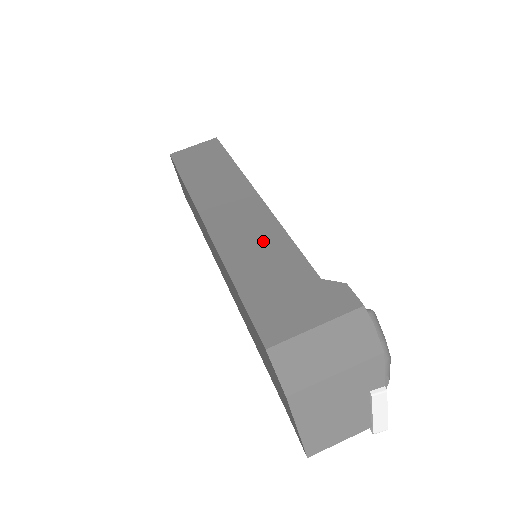
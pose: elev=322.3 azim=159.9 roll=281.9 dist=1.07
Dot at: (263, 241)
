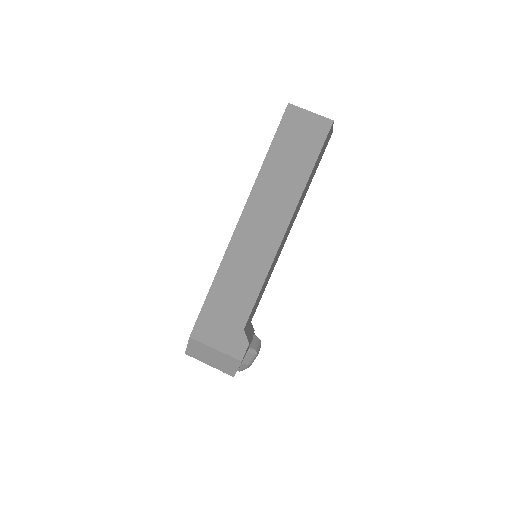
Dot at: (248, 275)
